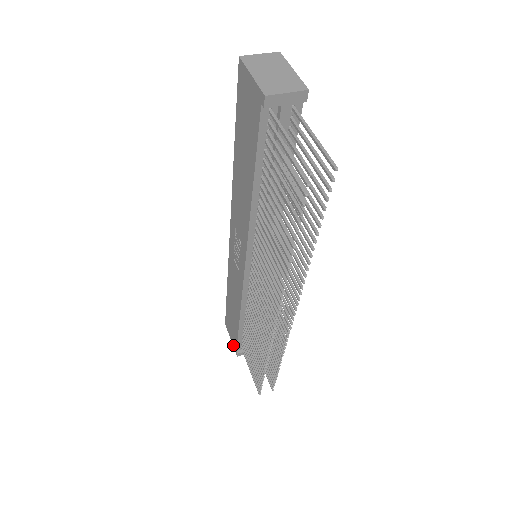
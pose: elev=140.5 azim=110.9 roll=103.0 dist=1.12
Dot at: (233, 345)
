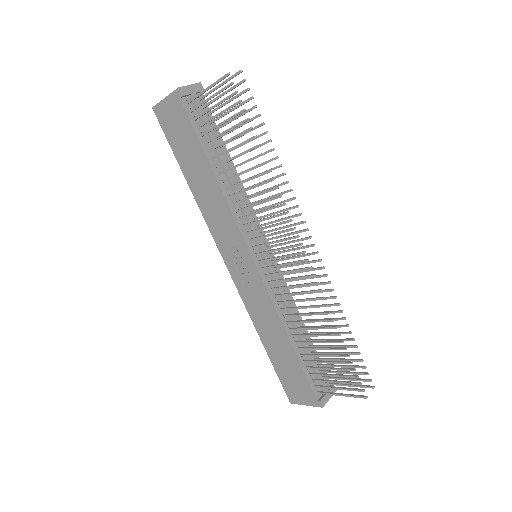
Dot at: (311, 404)
